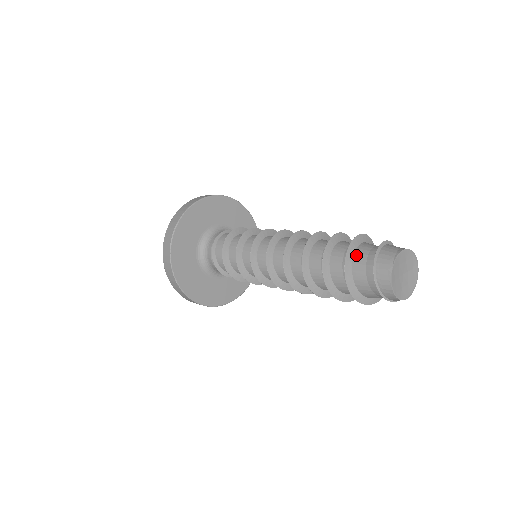
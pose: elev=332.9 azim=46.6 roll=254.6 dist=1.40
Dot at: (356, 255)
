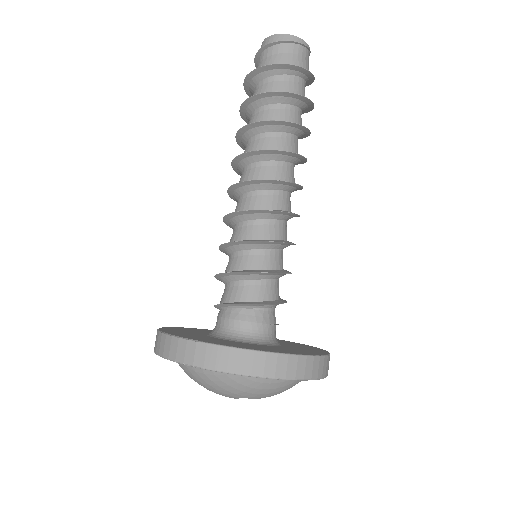
Dot at: occluded
